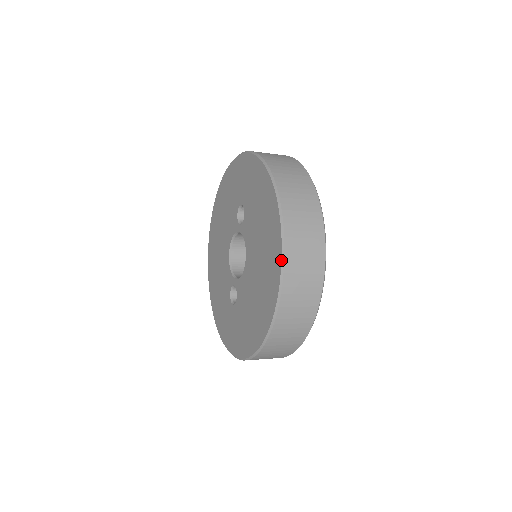
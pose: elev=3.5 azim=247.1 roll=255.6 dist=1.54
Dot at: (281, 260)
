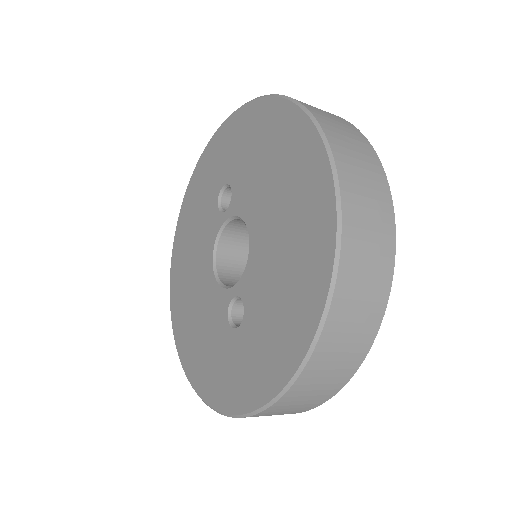
Dot at: (324, 145)
